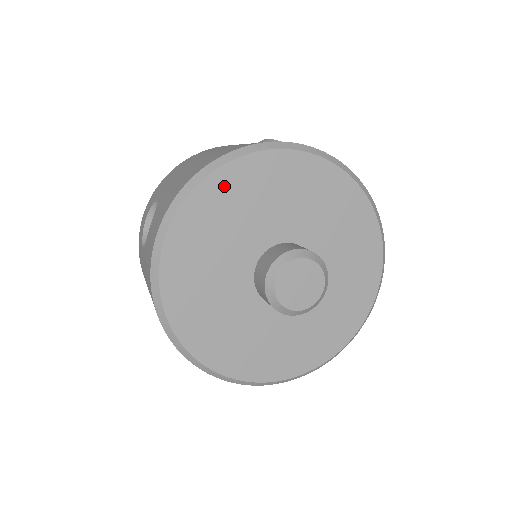
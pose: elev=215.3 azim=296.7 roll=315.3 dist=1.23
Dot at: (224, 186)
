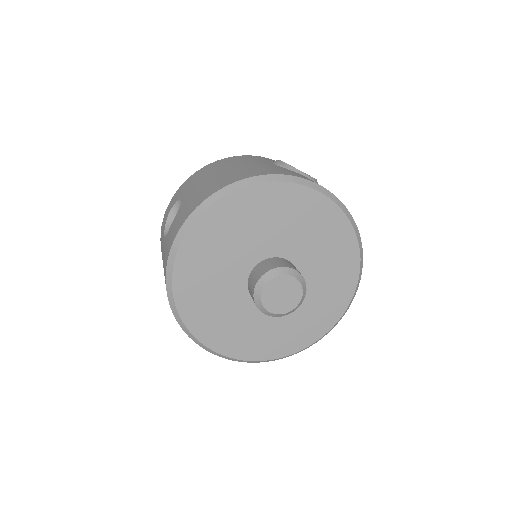
Dot at: (235, 206)
